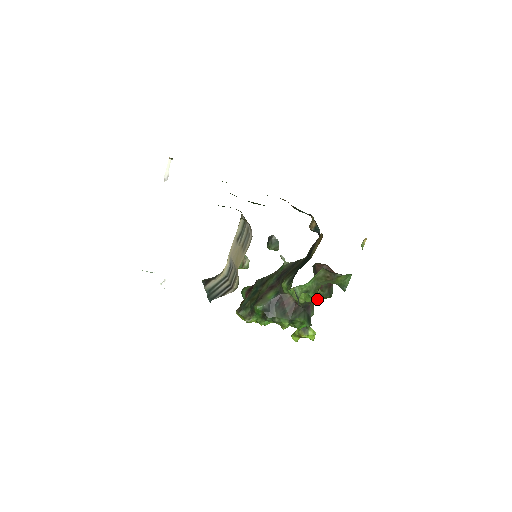
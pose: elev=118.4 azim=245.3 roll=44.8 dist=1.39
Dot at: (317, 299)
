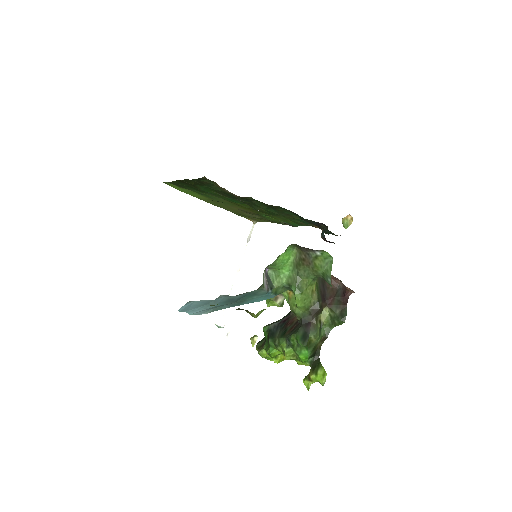
Dot at: (331, 327)
